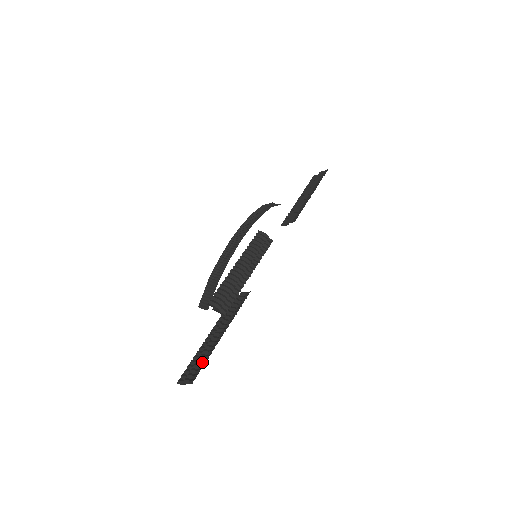
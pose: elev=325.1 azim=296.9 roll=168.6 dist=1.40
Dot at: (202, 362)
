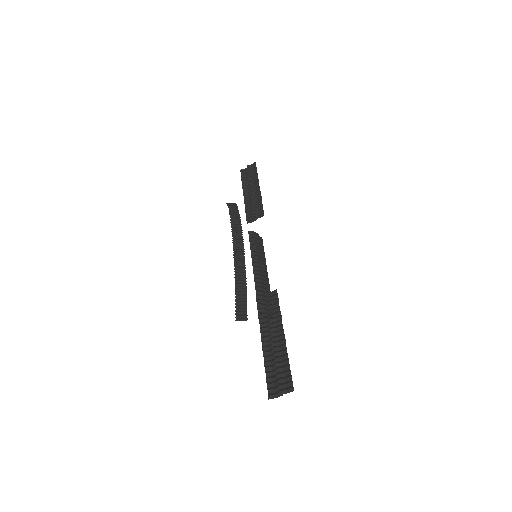
Dot at: (284, 369)
